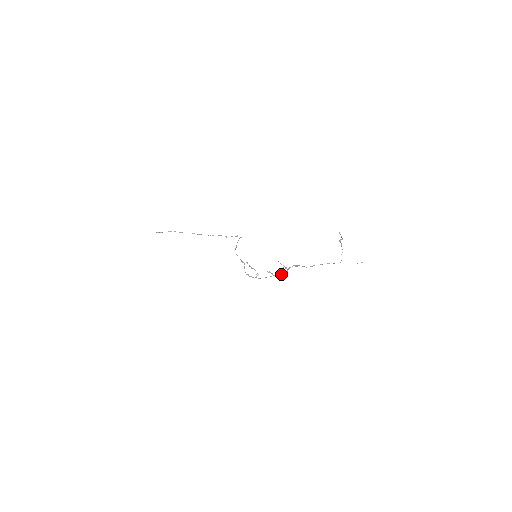
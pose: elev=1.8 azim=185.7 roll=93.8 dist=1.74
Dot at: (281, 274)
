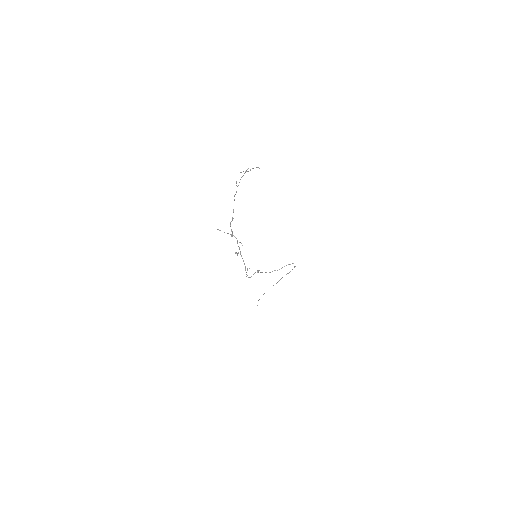
Dot at: occluded
